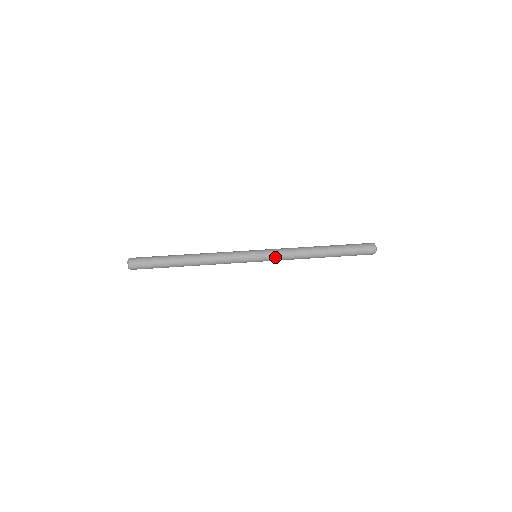
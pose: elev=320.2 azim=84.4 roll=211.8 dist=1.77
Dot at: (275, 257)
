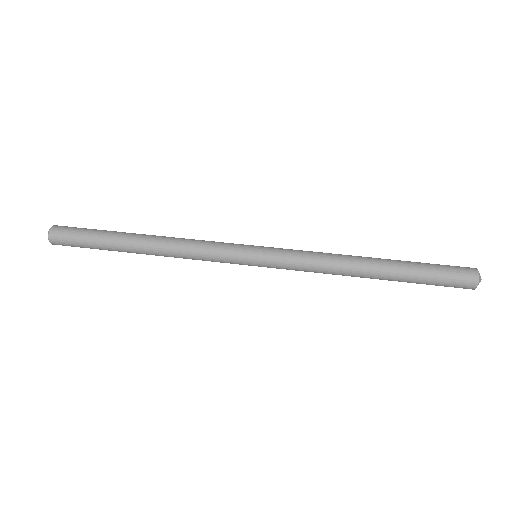
Dot at: (287, 262)
